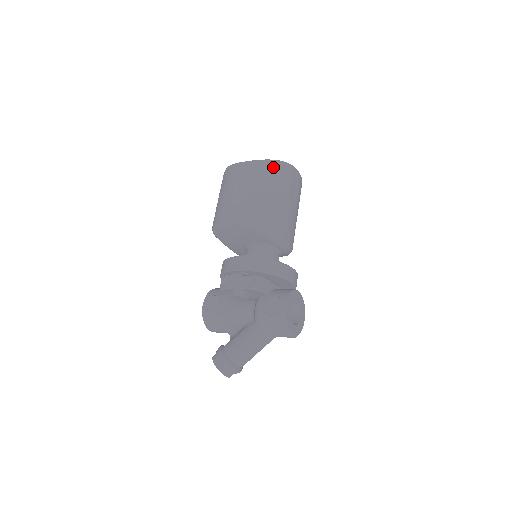
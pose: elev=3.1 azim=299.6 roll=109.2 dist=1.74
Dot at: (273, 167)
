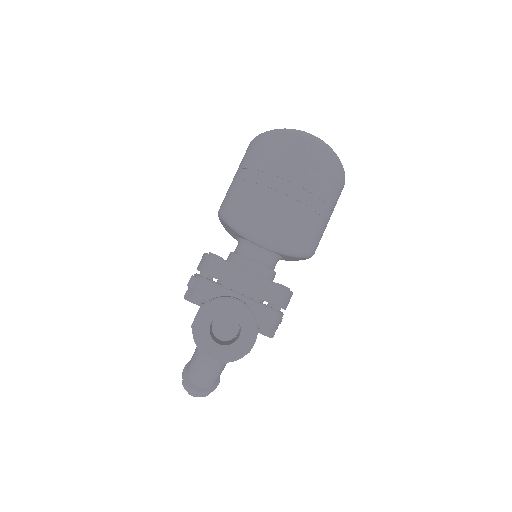
Dot at: (265, 139)
